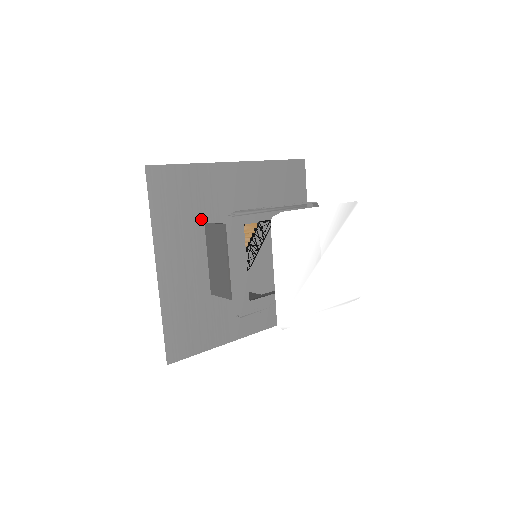
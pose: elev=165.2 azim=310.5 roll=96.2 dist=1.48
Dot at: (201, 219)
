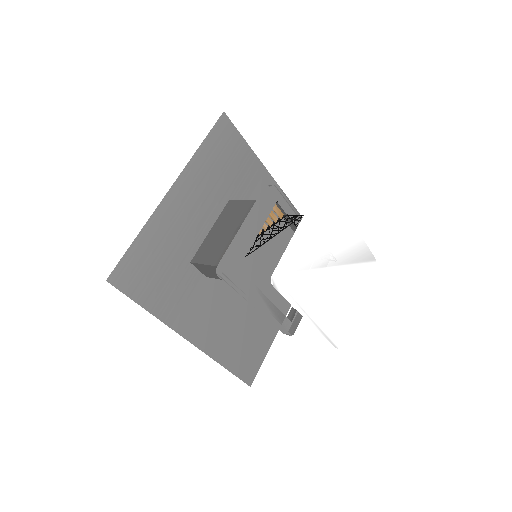
Dot at: (229, 194)
